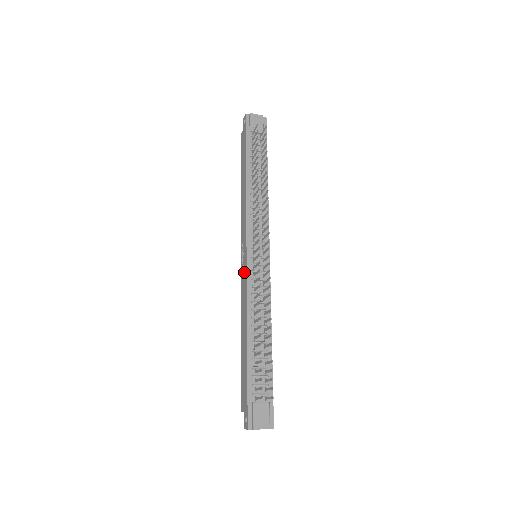
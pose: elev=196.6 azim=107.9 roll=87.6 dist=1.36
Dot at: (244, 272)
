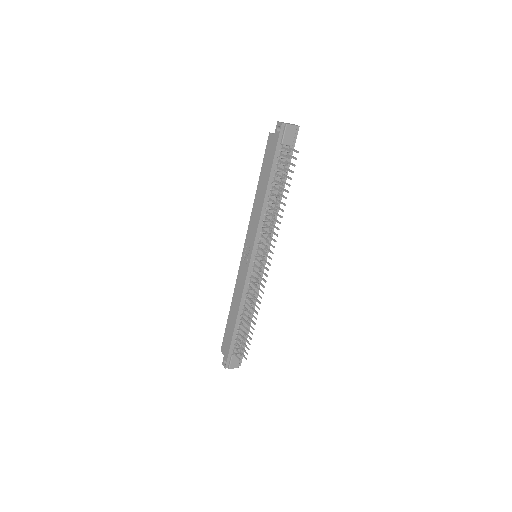
Dot at: (244, 269)
